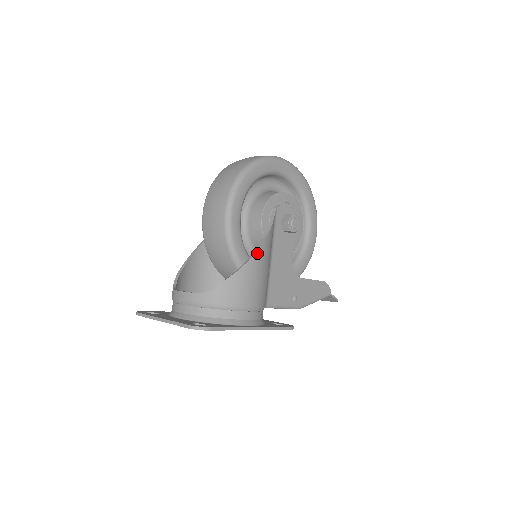
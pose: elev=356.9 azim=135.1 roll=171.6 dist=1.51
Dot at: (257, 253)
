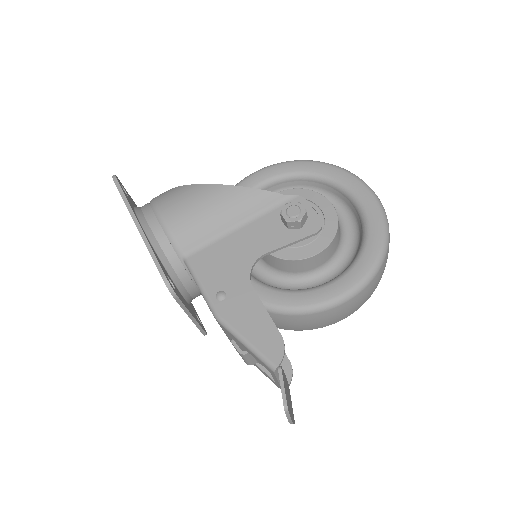
Dot at: (219, 186)
